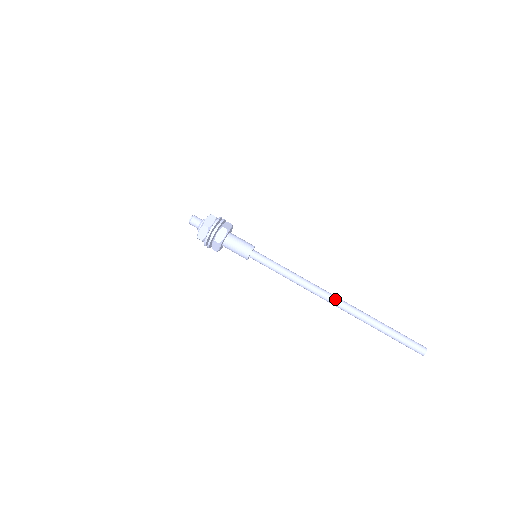
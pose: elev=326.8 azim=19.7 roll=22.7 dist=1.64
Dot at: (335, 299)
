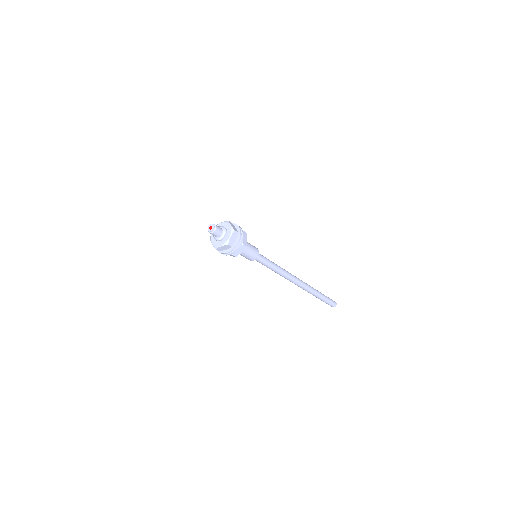
Dot at: (300, 283)
